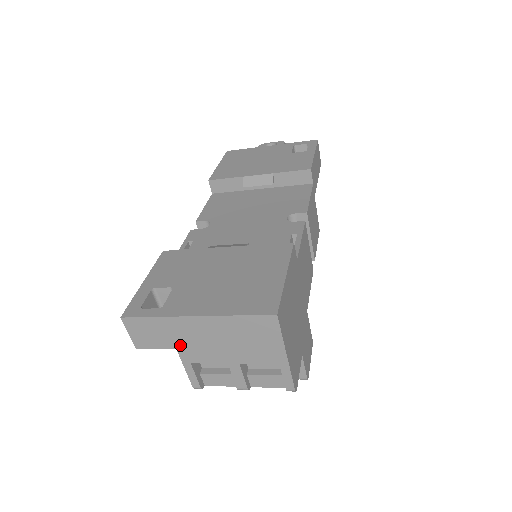
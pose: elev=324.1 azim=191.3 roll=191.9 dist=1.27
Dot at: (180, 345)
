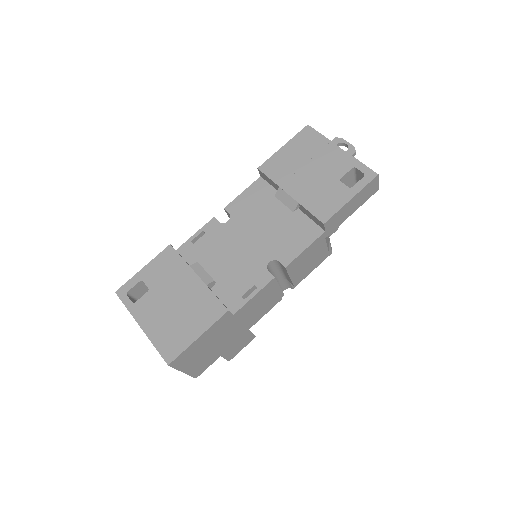
Dot at: occluded
